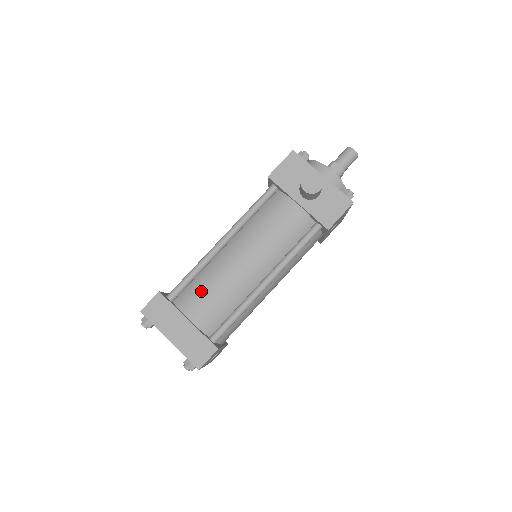
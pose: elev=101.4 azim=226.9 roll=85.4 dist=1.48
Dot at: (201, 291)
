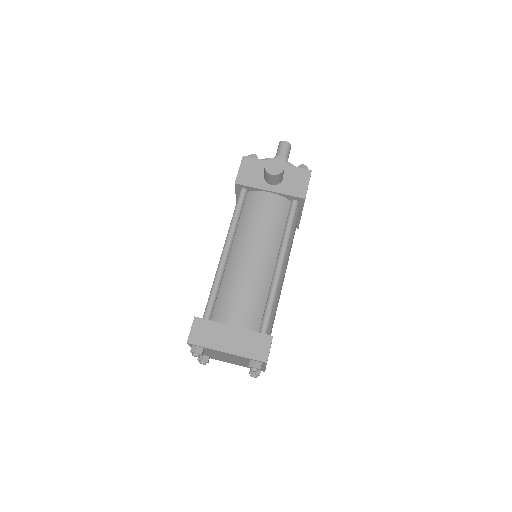
Dot at: (230, 298)
